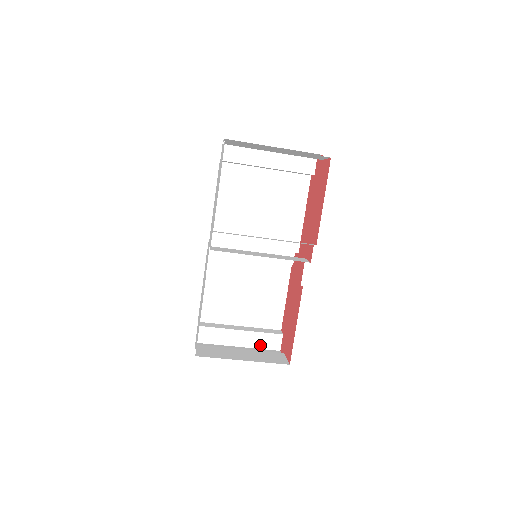
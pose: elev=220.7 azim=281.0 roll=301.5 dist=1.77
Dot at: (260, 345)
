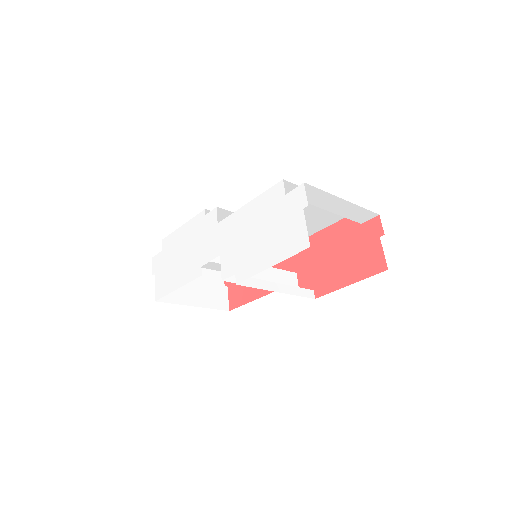
Dot at: (209, 267)
